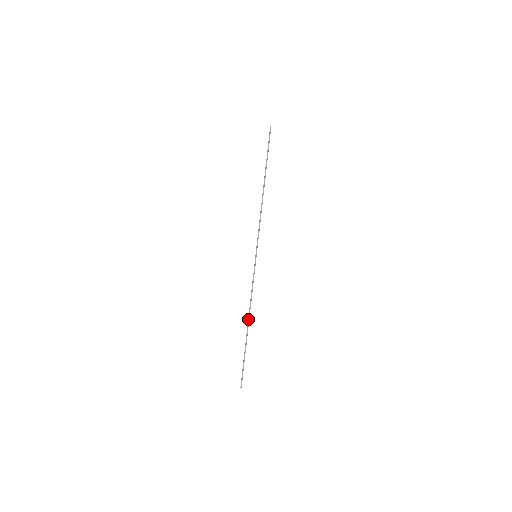
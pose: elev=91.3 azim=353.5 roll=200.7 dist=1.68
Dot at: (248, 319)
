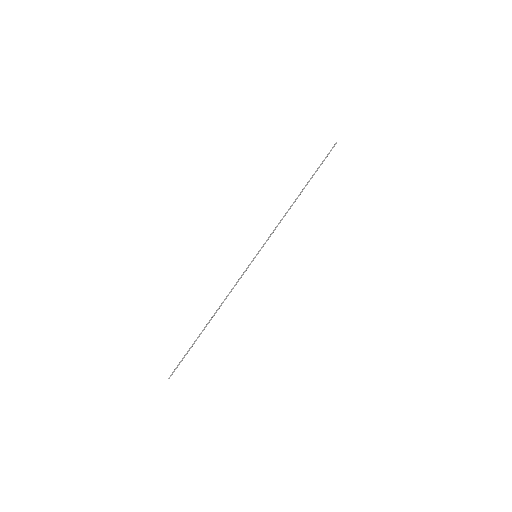
Dot at: (214, 313)
